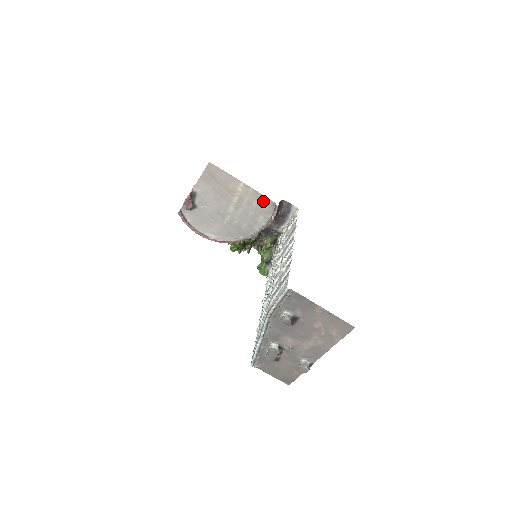
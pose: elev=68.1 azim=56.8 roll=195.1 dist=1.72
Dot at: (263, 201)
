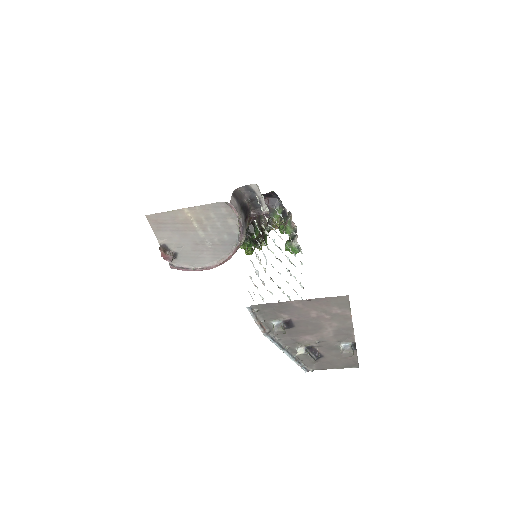
Dot at: (216, 208)
